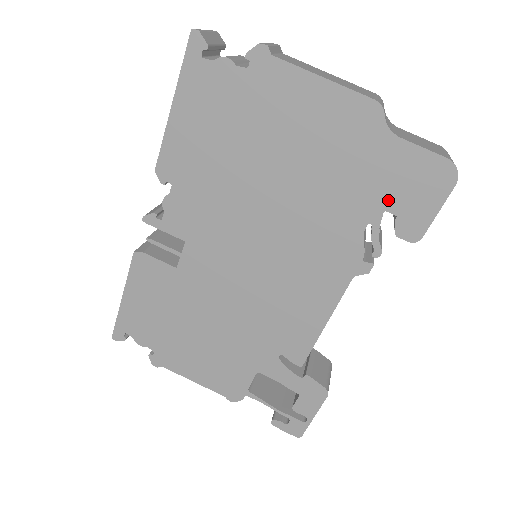
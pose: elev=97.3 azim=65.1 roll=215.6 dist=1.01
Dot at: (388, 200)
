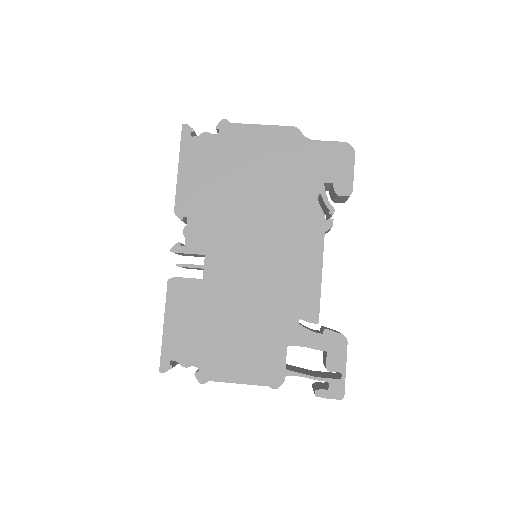
Dot at: (323, 176)
